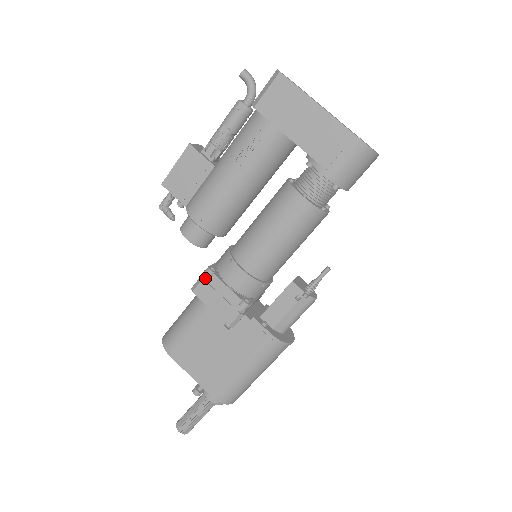
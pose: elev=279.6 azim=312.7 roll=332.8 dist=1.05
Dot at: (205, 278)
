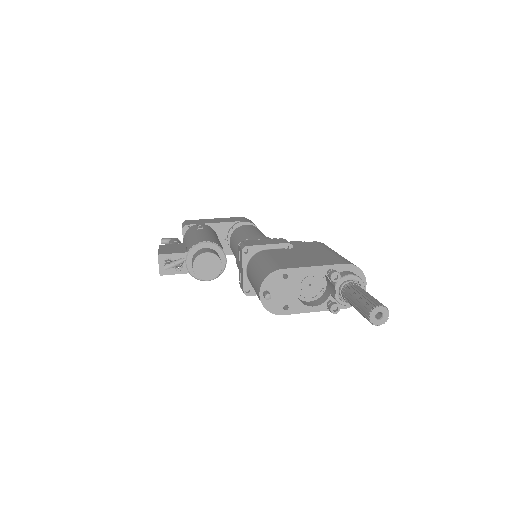
Dot at: (243, 243)
